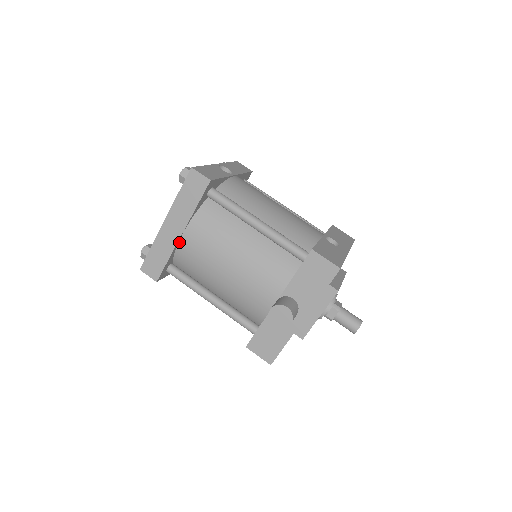
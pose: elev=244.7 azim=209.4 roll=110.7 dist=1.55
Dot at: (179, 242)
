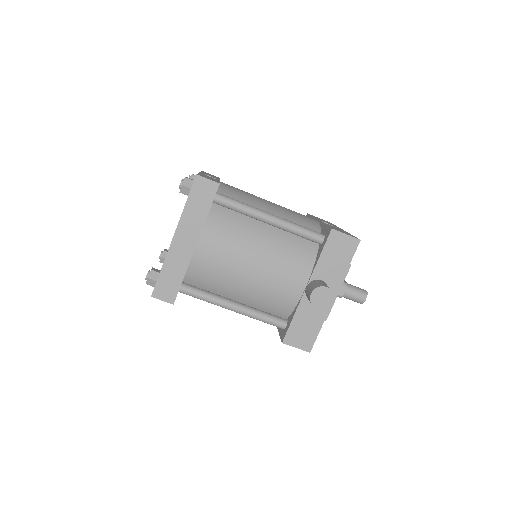
Dot at: (193, 255)
